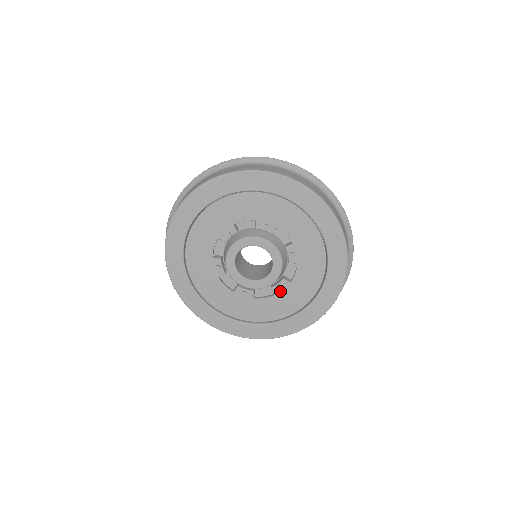
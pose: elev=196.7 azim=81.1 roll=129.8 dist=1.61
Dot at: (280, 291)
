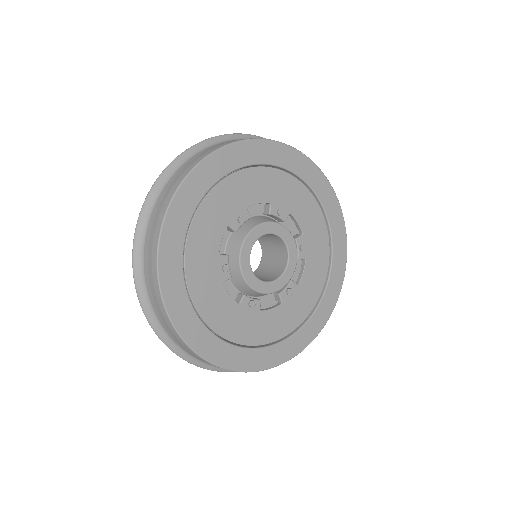
Dot at: (288, 297)
